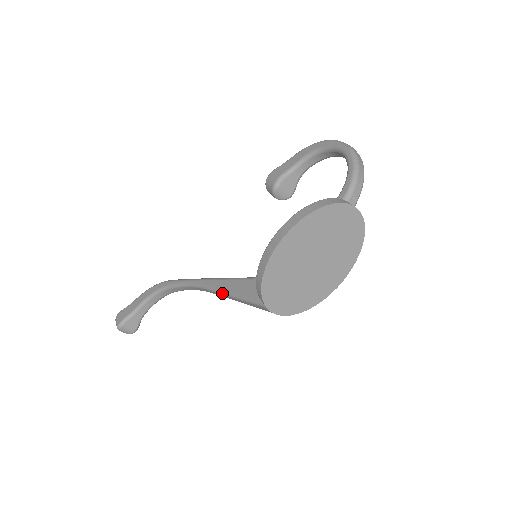
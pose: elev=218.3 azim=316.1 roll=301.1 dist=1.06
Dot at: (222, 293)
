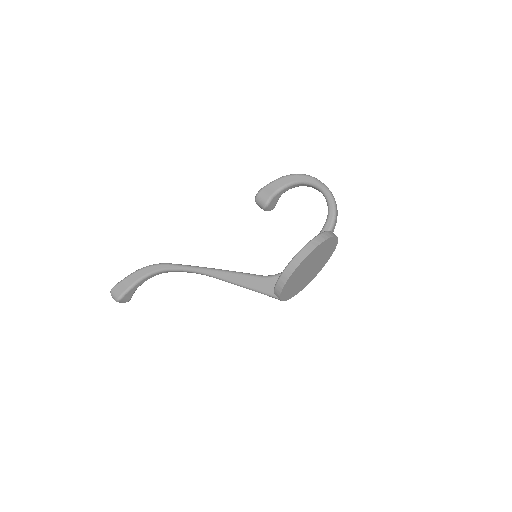
Dot at: (234, 283)
